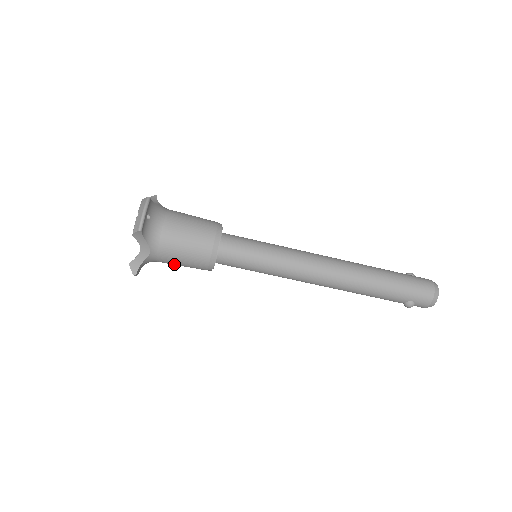
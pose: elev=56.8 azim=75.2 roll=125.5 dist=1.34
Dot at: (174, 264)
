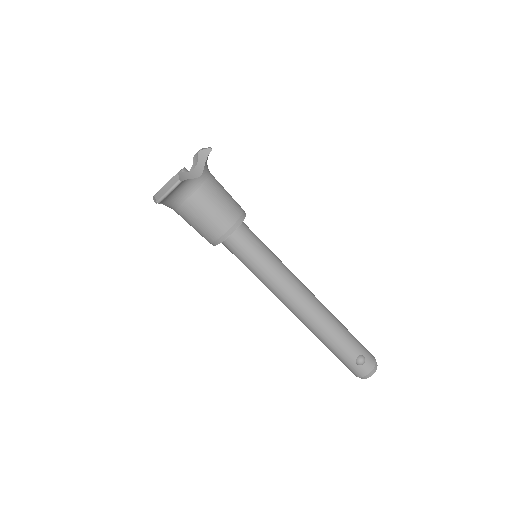
Dot at: (204, 207)
